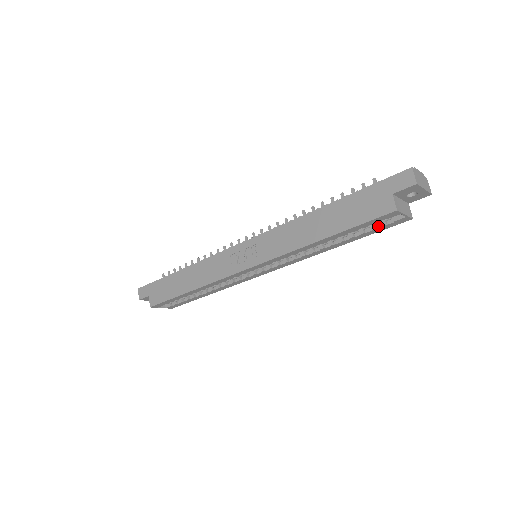
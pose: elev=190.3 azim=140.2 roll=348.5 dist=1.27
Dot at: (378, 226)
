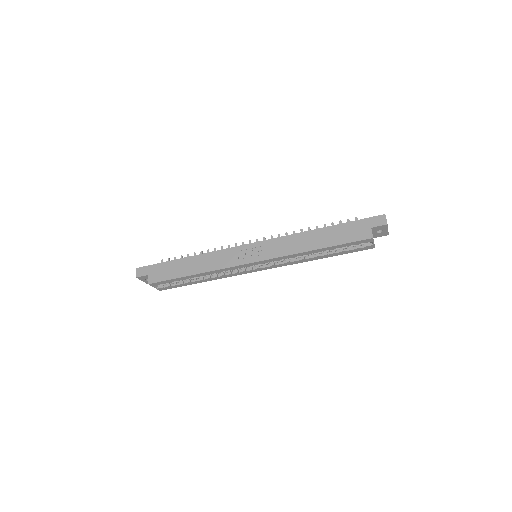
Dot at: (353, 248)
